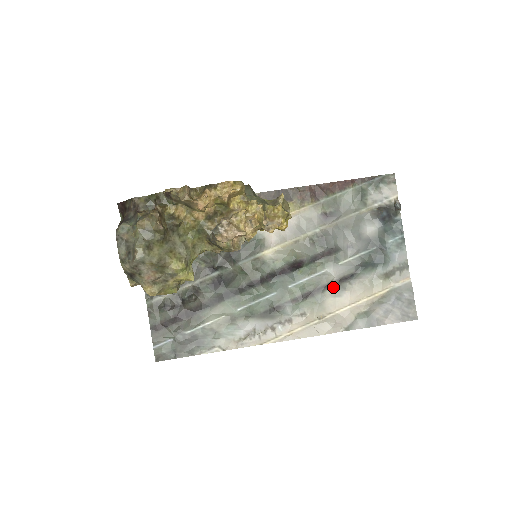
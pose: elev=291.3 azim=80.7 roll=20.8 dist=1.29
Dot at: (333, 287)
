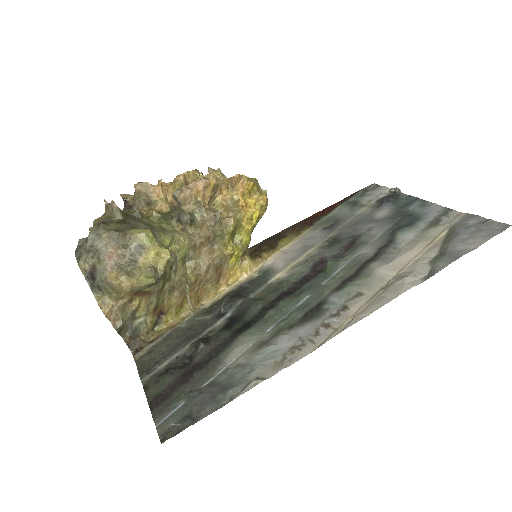
Dot at: (377, 259)
